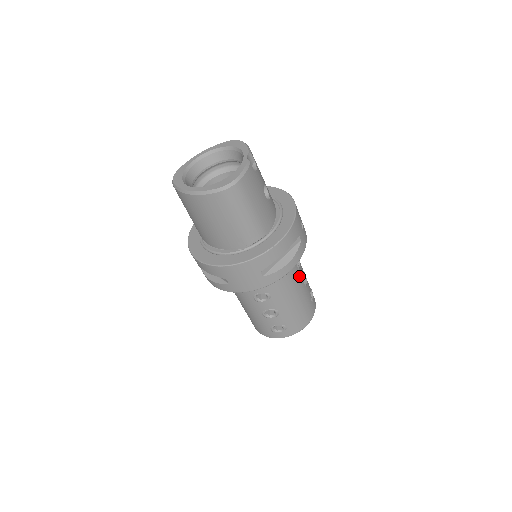
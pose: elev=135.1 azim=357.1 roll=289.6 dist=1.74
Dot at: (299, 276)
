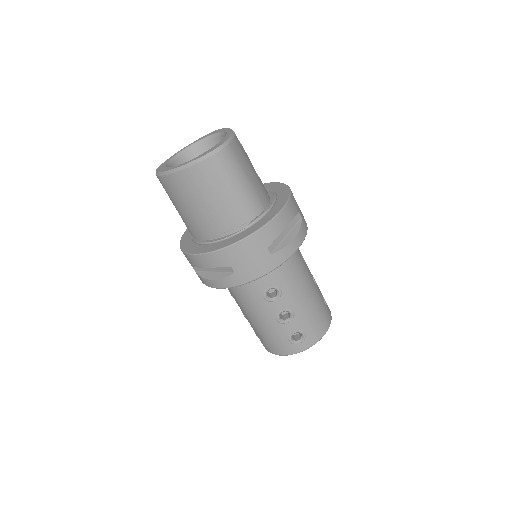
Dot at: (307, 269)
